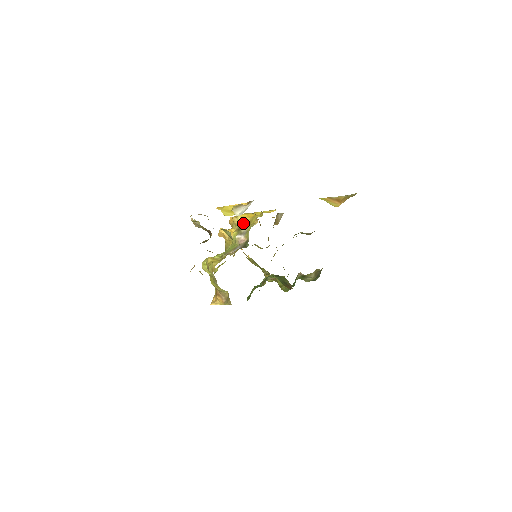
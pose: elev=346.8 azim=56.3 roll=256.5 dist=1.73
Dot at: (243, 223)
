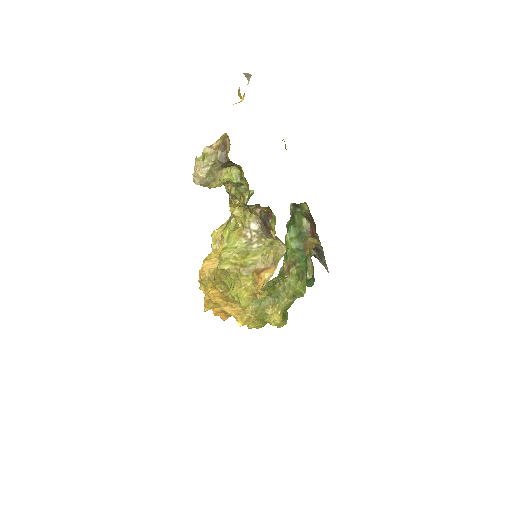
Dot at: occluded
